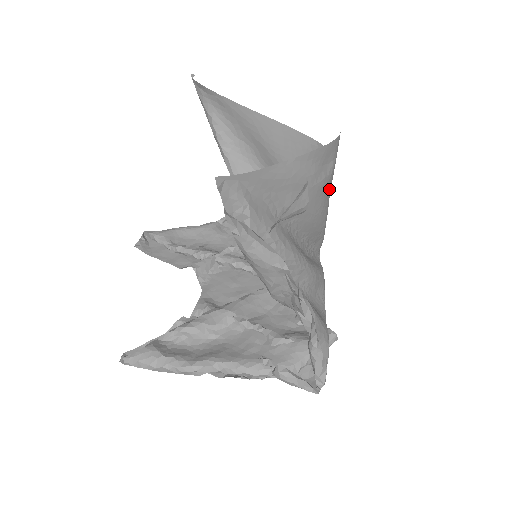
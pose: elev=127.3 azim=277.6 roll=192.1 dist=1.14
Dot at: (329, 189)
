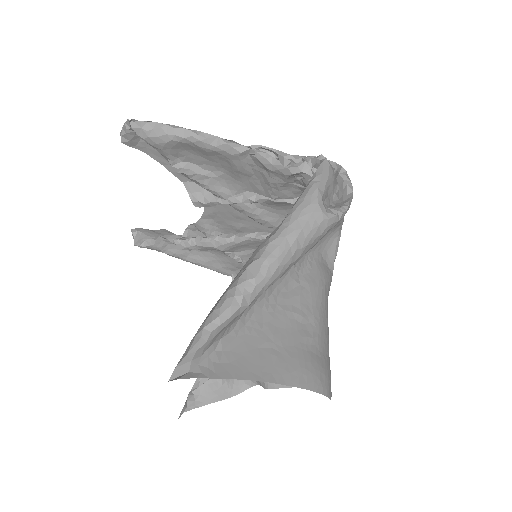
Dot at: occluded
